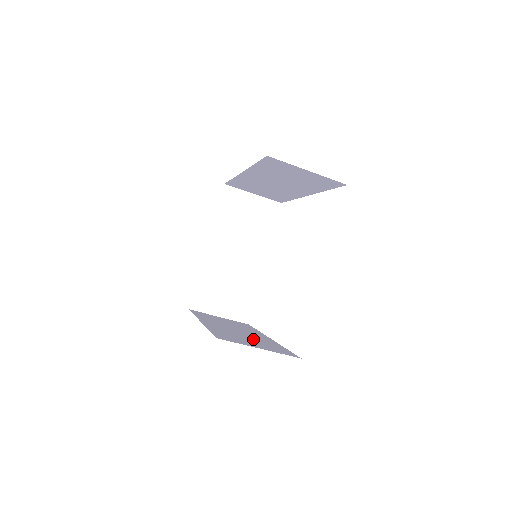
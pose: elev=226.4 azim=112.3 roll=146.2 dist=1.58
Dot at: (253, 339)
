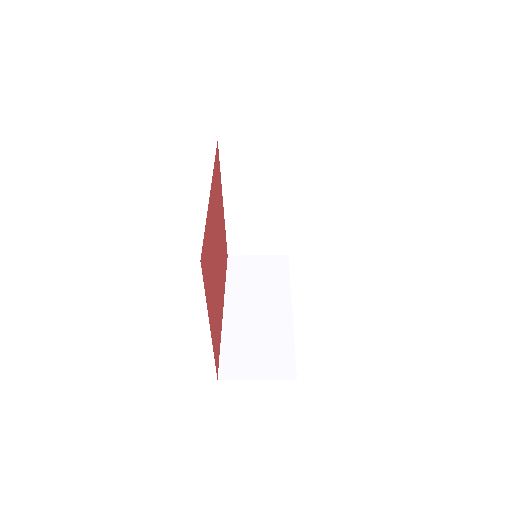
Dot at: (264, 339)
